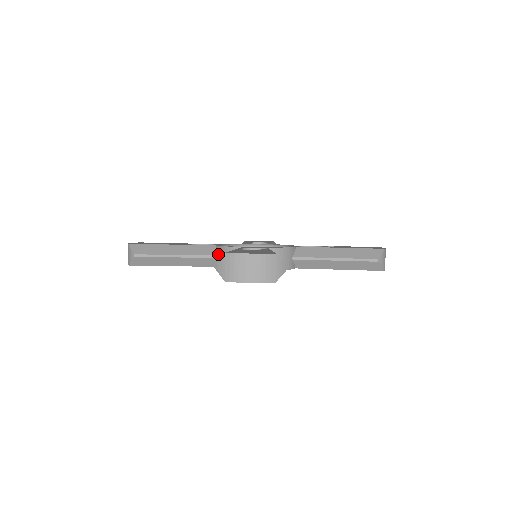
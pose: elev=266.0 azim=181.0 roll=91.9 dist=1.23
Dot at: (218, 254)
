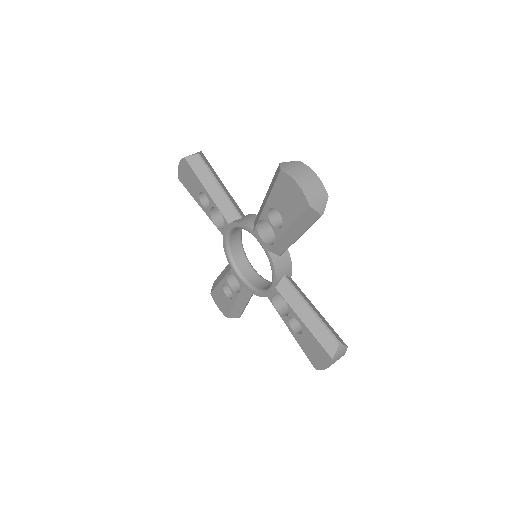
Dot at: (243, 217)
